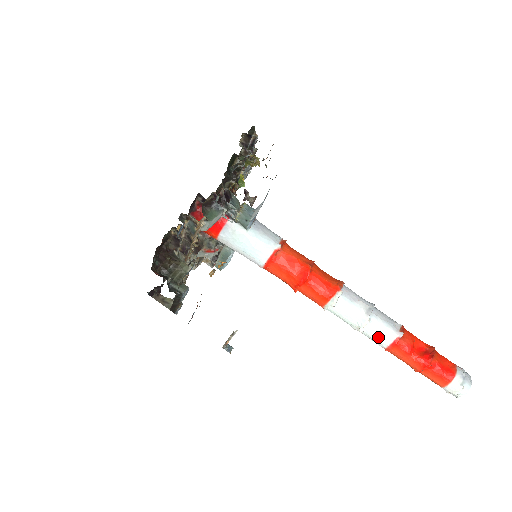
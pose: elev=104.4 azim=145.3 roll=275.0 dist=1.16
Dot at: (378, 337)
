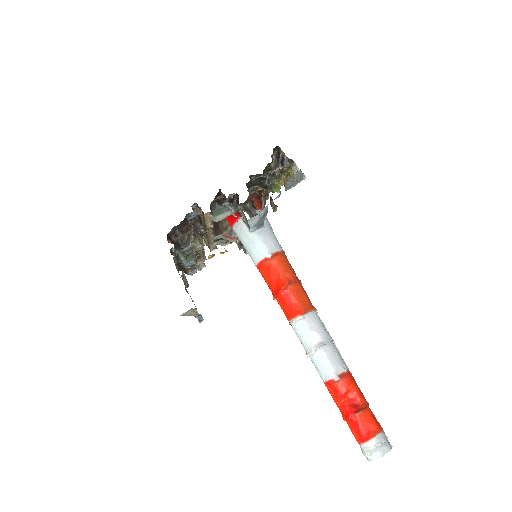
Dot at: (319, 370)
